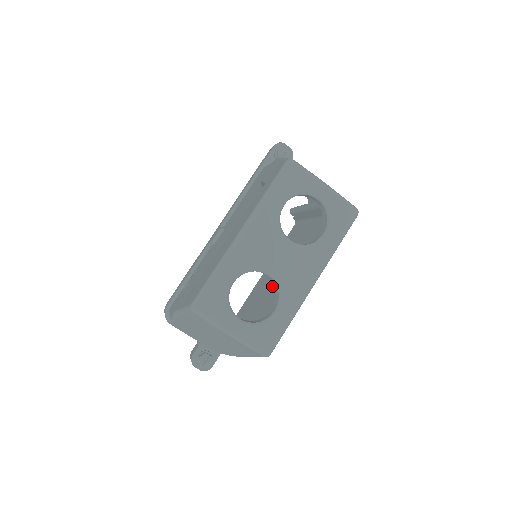
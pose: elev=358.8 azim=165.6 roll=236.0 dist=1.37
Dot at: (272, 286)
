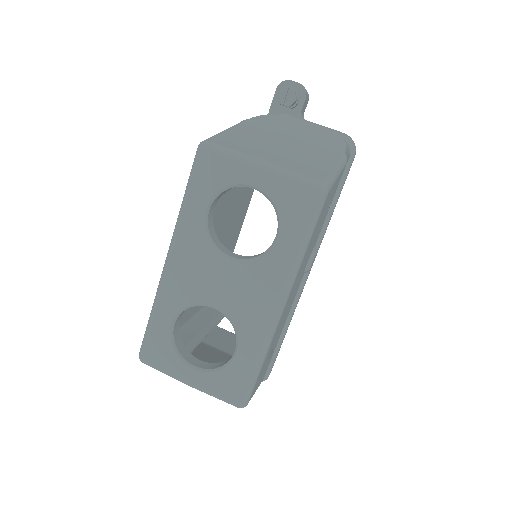
Dot at: occluded
